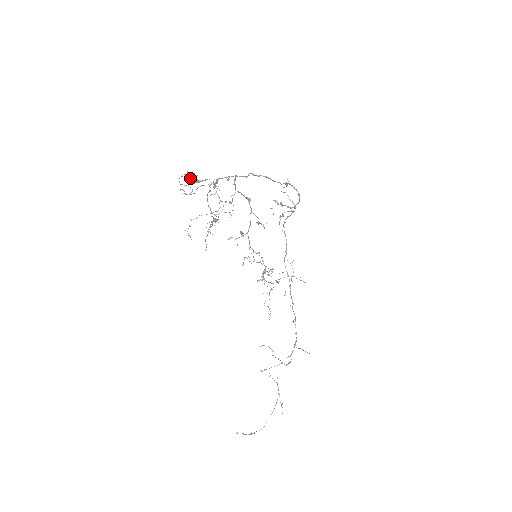
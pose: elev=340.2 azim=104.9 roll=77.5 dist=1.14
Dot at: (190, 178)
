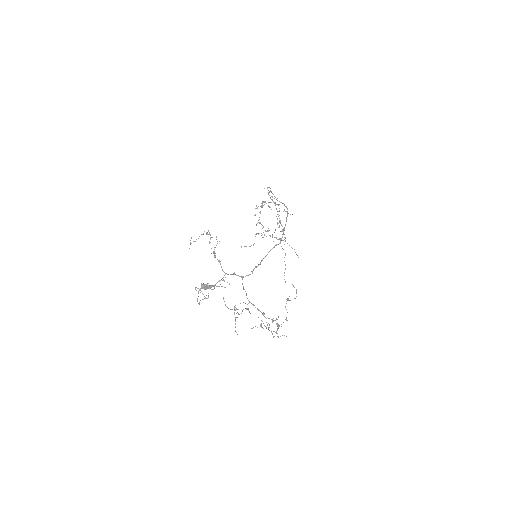
Dot at: occluded
